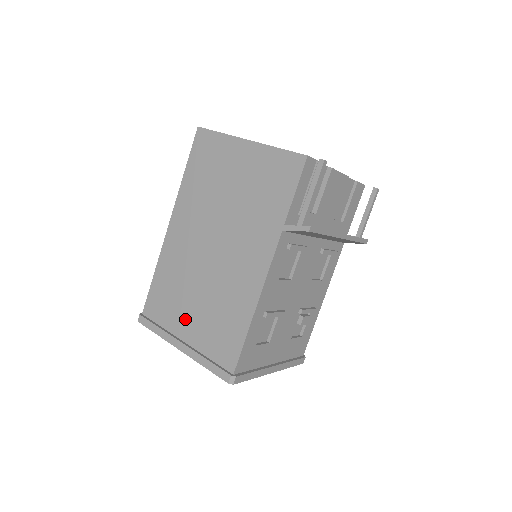
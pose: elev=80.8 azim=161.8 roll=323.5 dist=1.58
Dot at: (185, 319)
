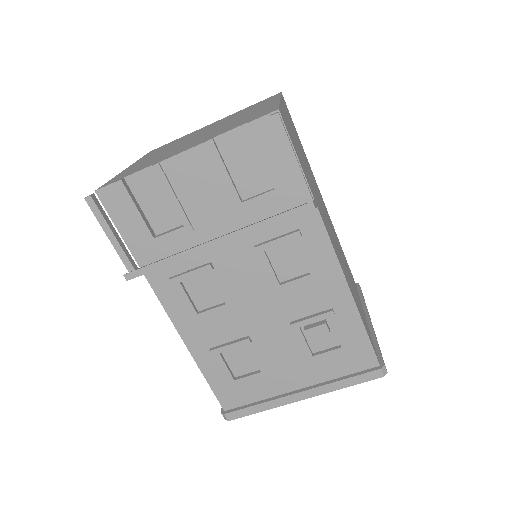
Dot at: occluded
